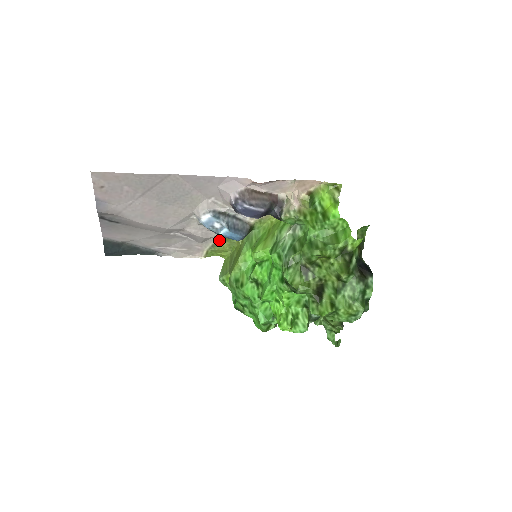
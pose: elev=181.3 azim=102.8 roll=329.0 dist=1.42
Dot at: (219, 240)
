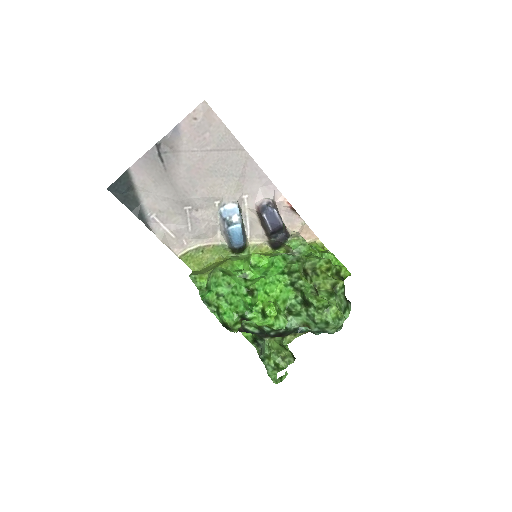
Dot at: (207, 246)
